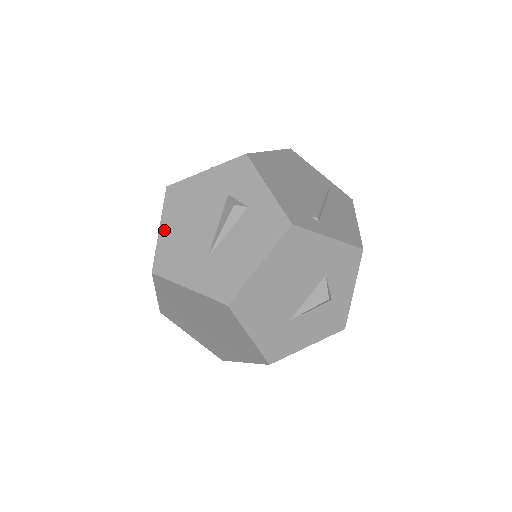
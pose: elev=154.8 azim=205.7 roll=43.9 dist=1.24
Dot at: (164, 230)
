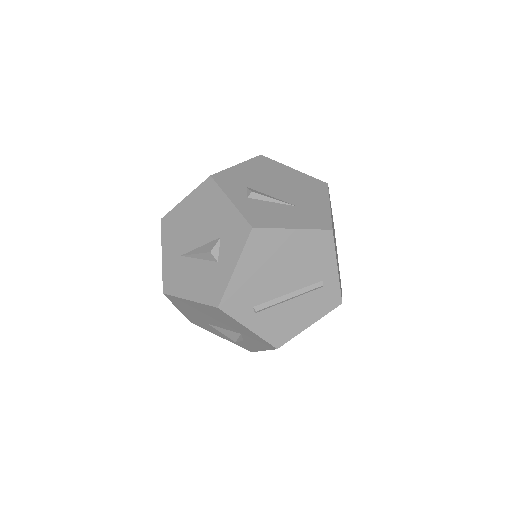
Dot at: (185, 203)
